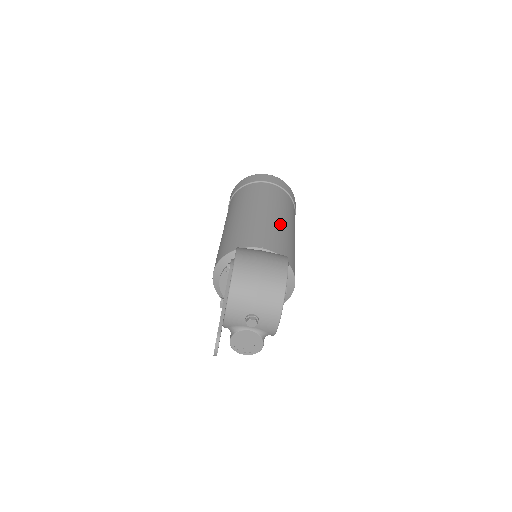
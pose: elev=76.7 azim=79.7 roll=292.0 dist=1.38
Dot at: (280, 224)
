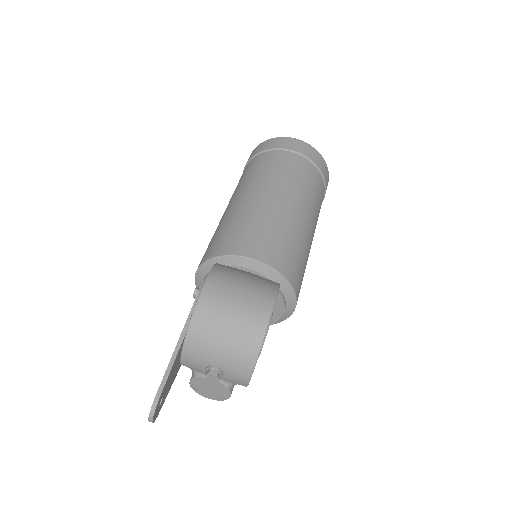
Dot at: (293, 219)
